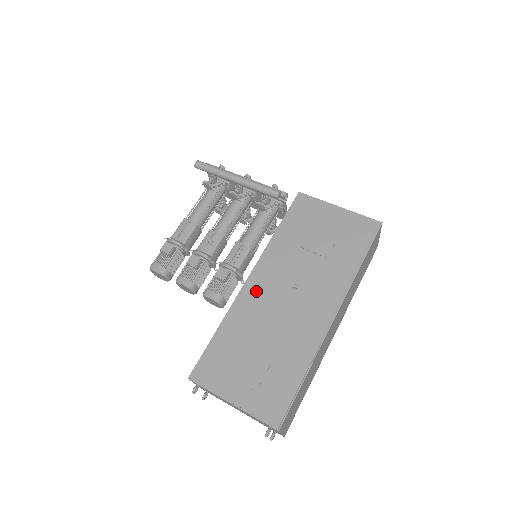
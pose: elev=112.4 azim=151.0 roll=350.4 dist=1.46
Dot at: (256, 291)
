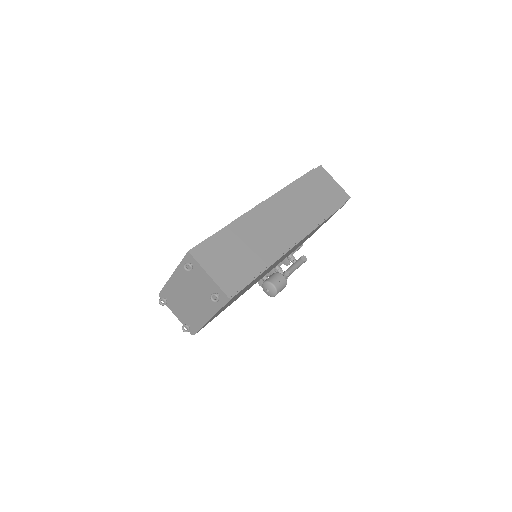
Dot at: occluded
